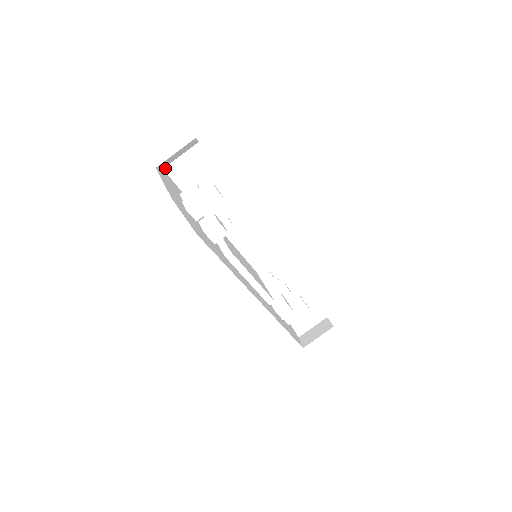
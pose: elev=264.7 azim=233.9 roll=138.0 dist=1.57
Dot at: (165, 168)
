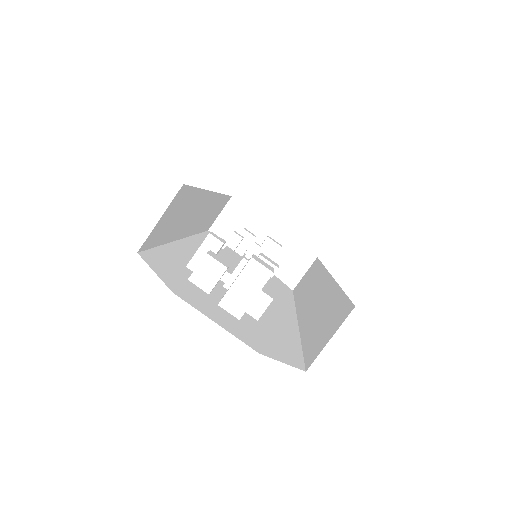
Dot at: (140, 248)
